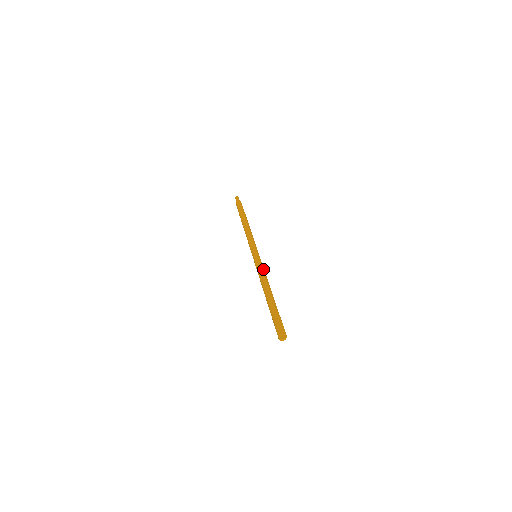
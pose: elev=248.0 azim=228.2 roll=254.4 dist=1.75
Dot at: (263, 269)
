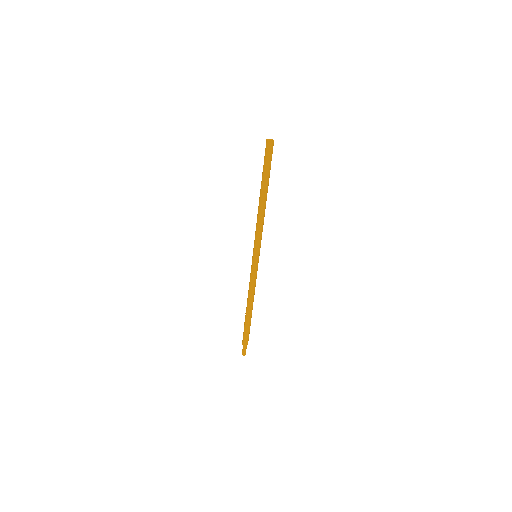
Dot at: occluded
